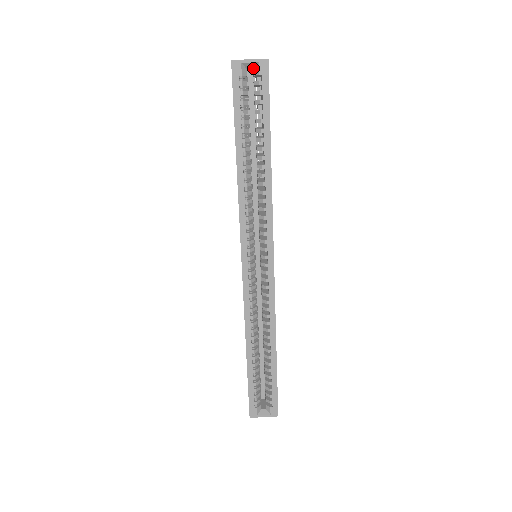
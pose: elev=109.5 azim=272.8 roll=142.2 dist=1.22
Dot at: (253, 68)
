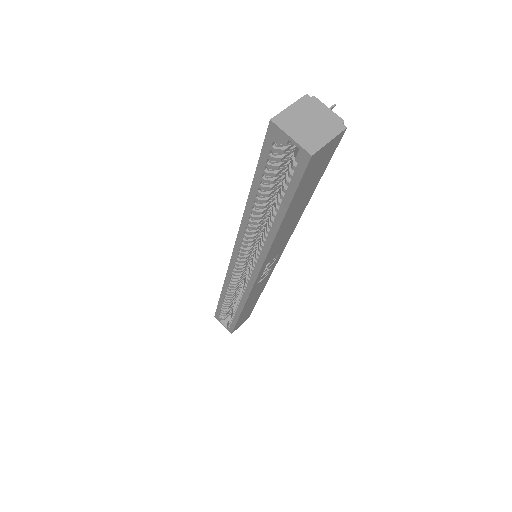
Dot at: occluded
